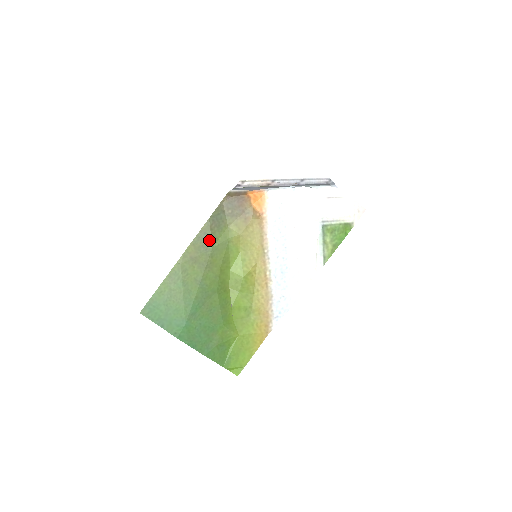
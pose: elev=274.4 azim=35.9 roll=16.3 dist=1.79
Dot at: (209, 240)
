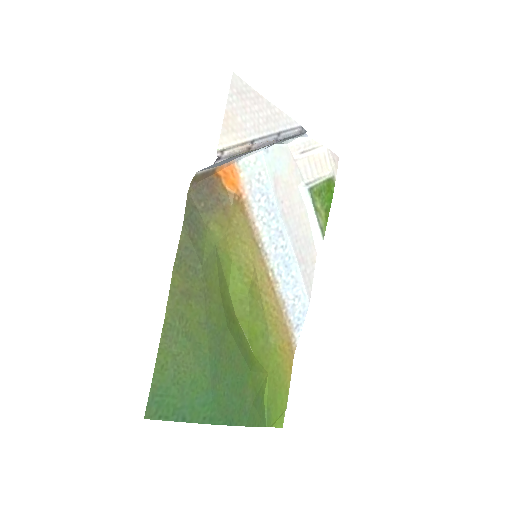
Dot at: (194, 256)
